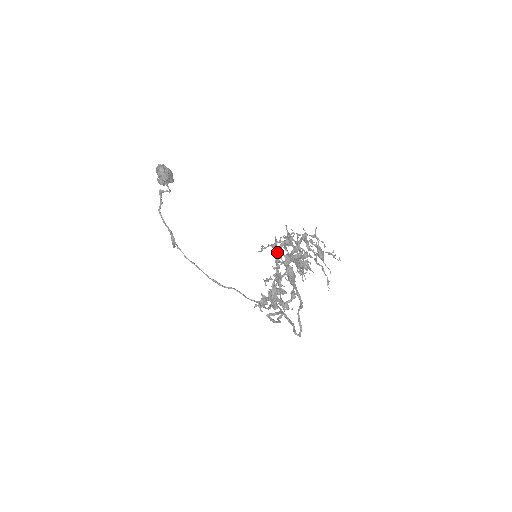
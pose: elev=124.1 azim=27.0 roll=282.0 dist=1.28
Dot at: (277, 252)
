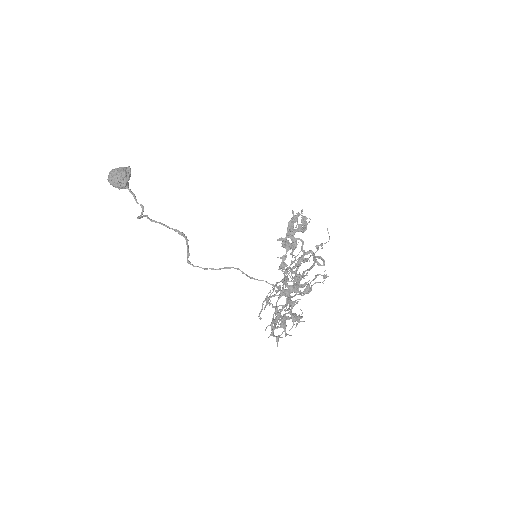
Dot at: occluded
